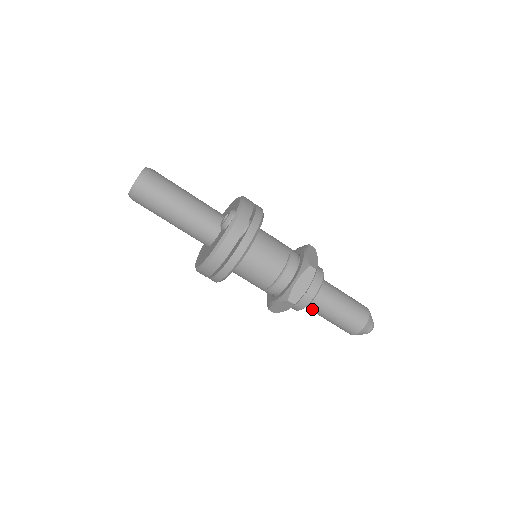
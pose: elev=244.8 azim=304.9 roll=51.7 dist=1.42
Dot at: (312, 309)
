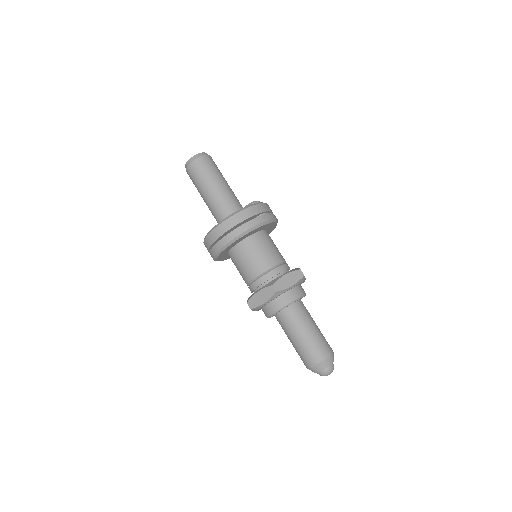
Dot at: (285, 321)
